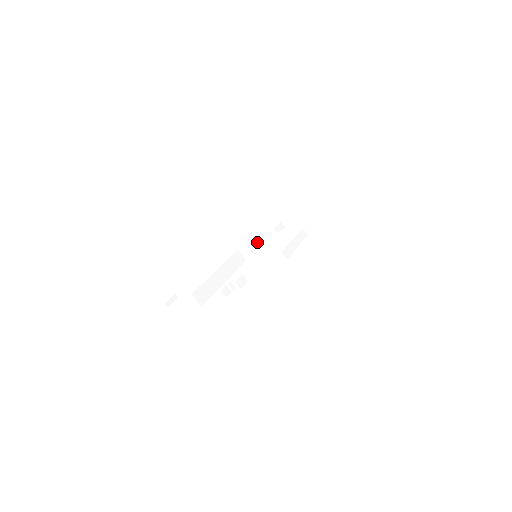
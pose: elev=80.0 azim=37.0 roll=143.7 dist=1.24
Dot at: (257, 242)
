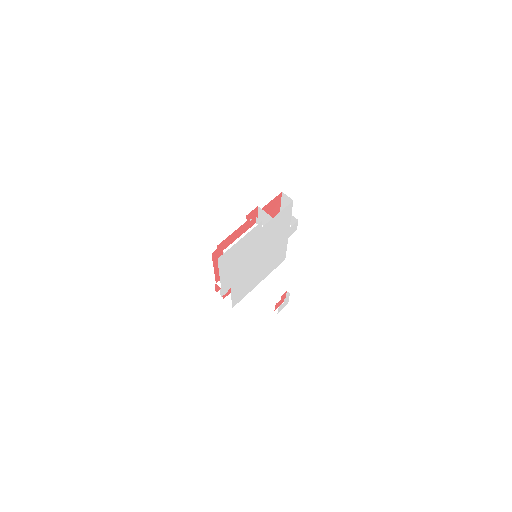
Dot at: occluded
